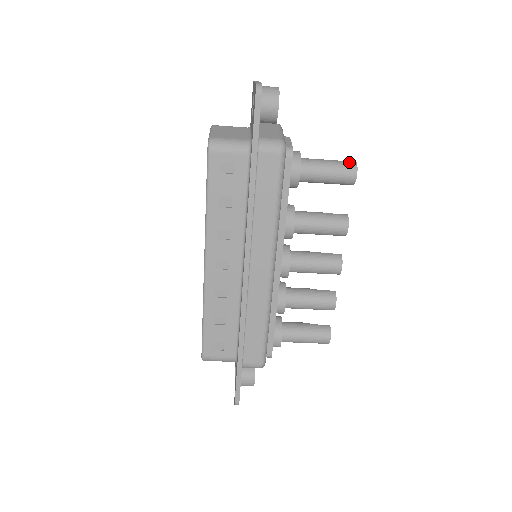
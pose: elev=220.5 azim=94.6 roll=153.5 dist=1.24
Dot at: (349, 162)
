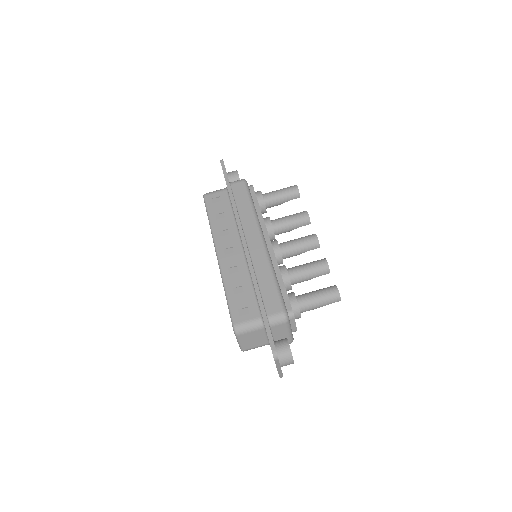
Dot at: occluded
